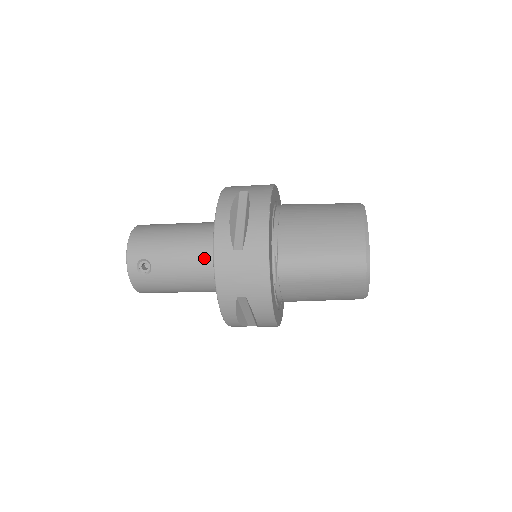
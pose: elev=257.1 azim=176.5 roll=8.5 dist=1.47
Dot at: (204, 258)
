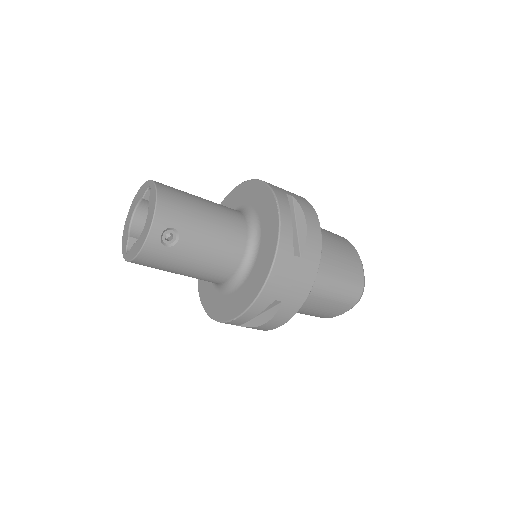
Dot at: (236, 248)
